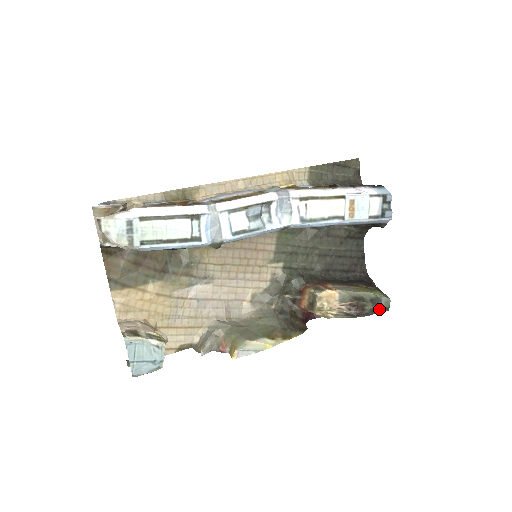
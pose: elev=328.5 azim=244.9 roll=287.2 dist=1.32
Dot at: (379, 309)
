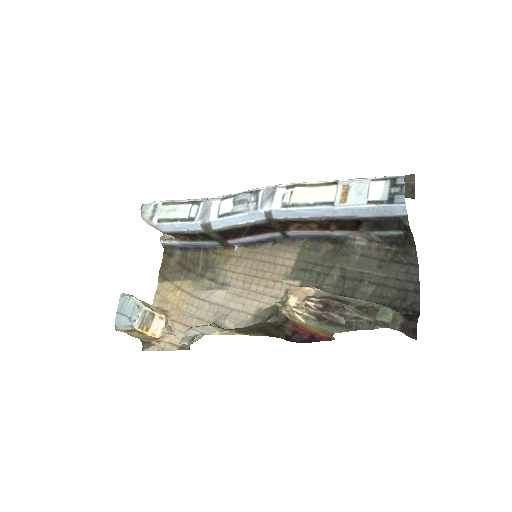
Dot at: (372, 323)
